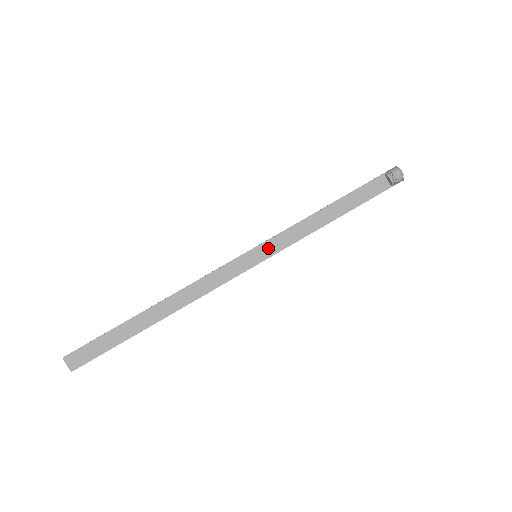
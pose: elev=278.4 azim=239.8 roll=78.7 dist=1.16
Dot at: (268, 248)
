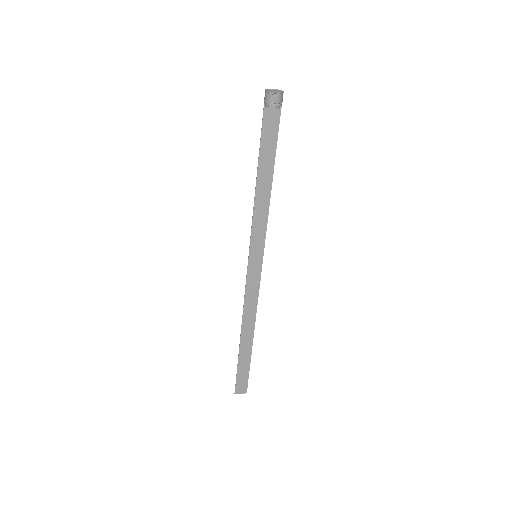
Dot at: (256, 245)
